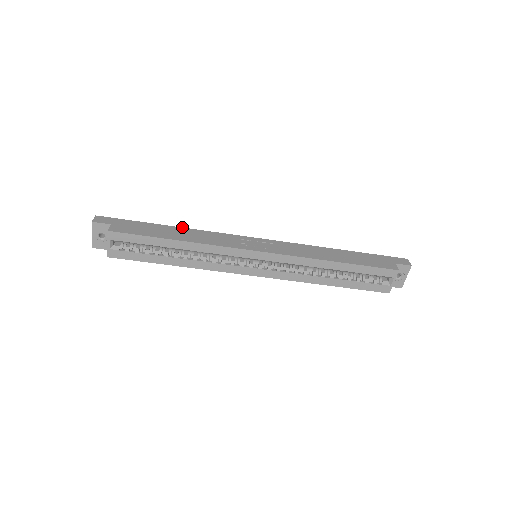
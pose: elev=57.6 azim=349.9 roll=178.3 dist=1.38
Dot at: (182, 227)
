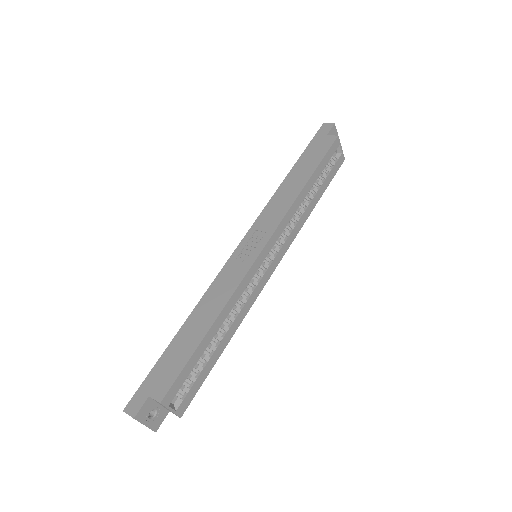
Dot at: (189, 315)
